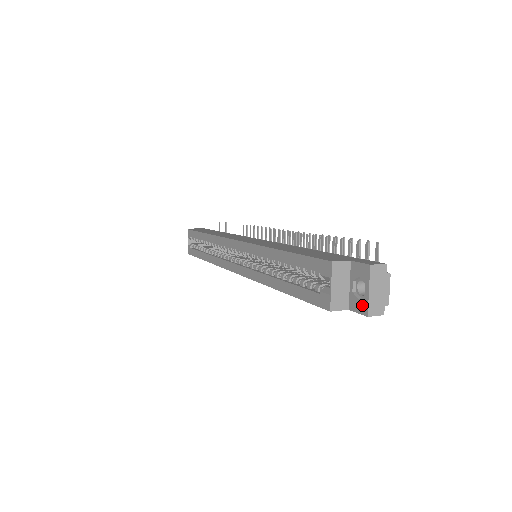
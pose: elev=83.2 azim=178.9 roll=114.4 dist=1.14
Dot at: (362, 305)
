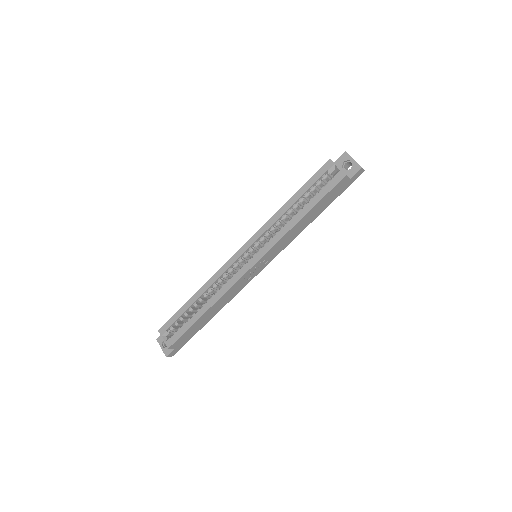
Dot at: (355, 167)
